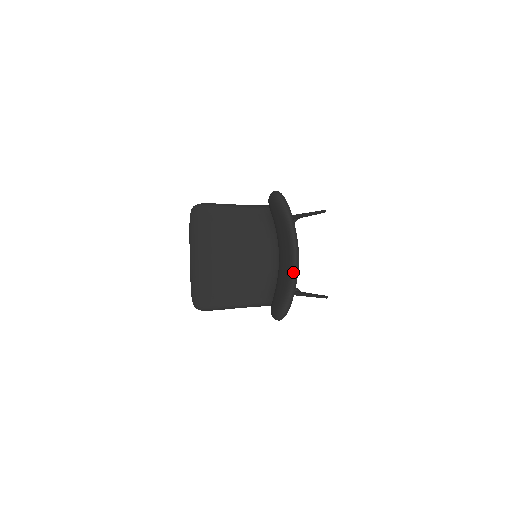
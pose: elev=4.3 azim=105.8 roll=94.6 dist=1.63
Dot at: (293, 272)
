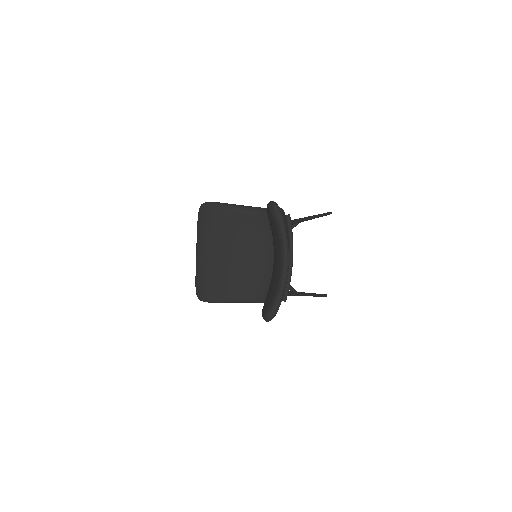
Dot at: (282, 279)
